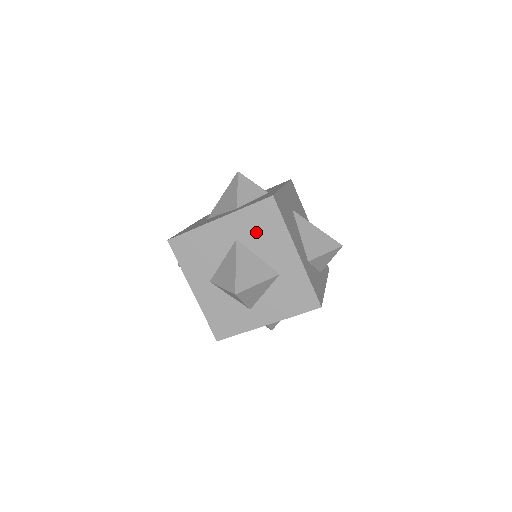
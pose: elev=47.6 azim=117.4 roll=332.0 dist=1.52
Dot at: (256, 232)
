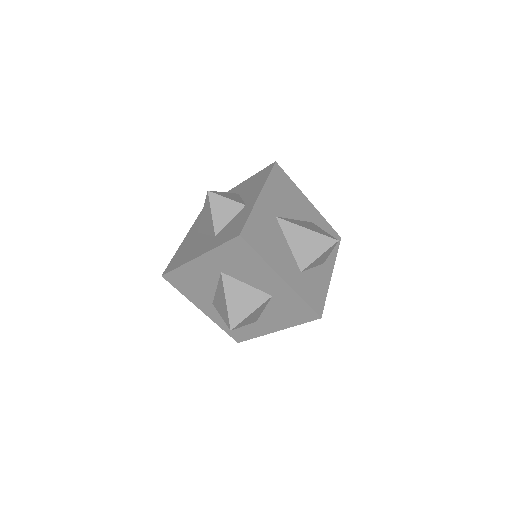
Dot at: (236, 265)
